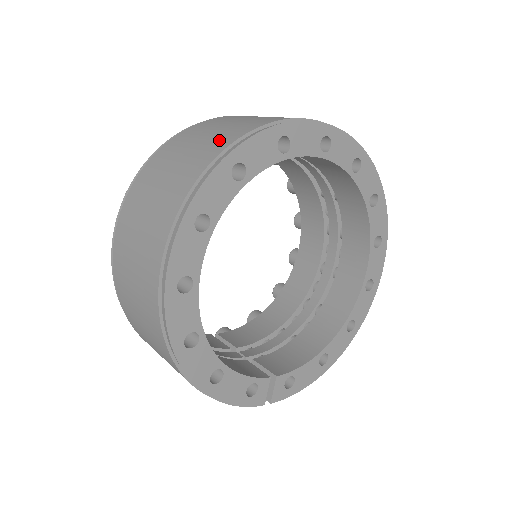
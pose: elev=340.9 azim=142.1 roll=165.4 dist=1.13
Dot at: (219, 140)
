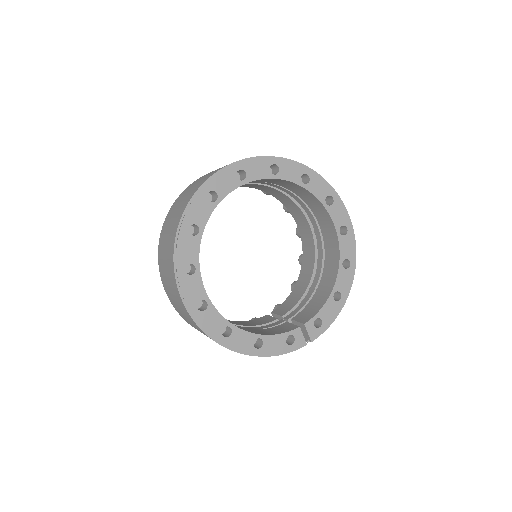
Dot at: (177, 217)
